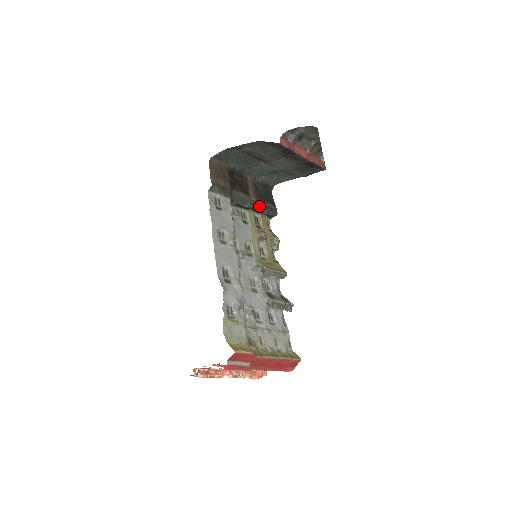
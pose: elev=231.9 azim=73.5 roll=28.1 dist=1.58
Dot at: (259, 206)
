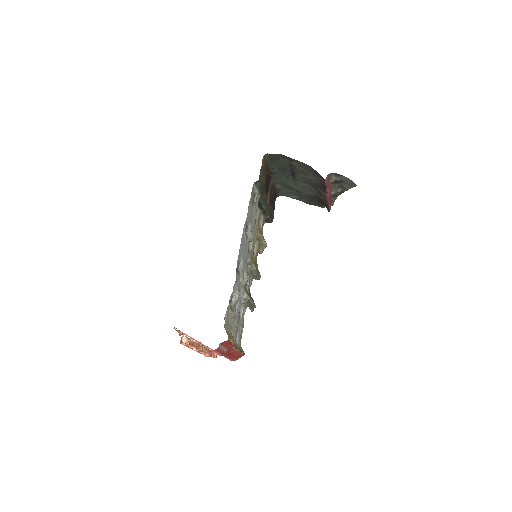
Dot at: (268, 210)
